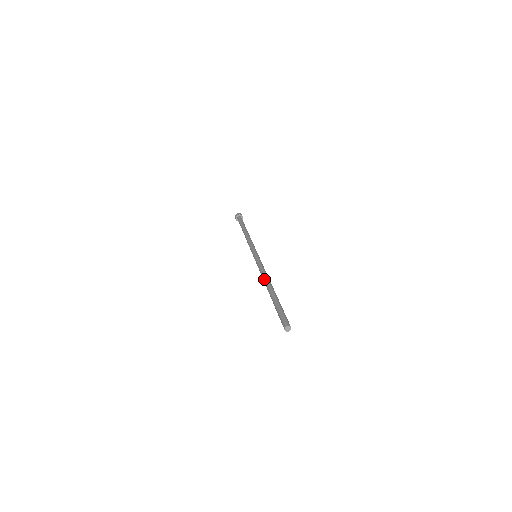
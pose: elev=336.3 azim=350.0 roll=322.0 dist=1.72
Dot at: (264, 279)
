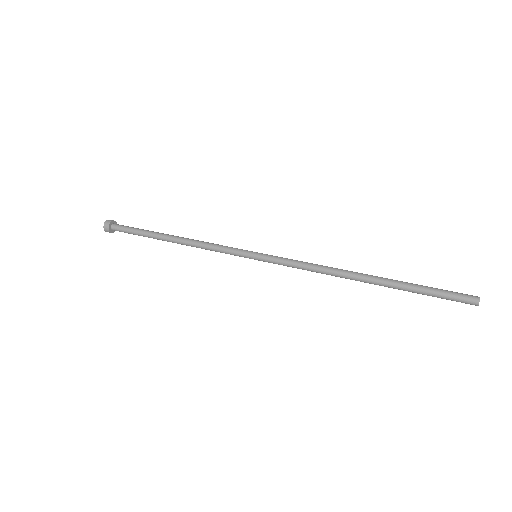
Dot at: (338, 269)
